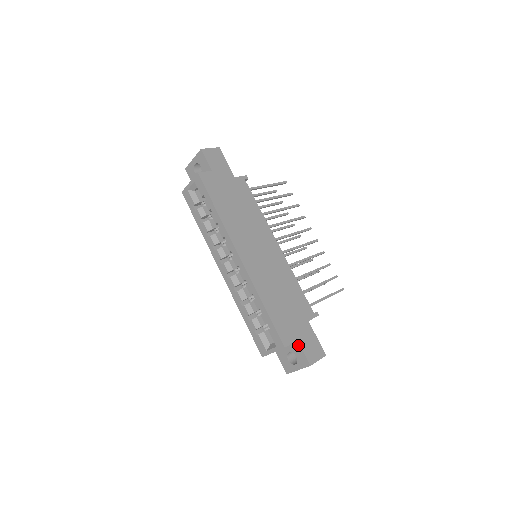
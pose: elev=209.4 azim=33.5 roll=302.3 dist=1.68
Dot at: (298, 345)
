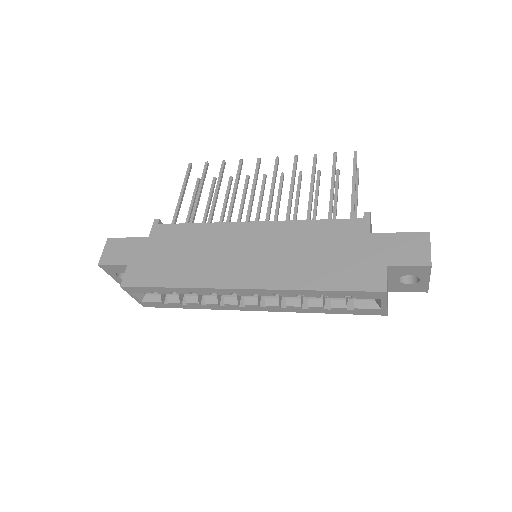
Dot at: (394, 268)
